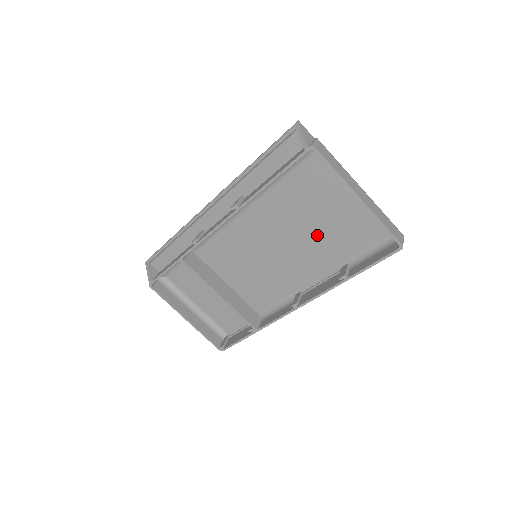
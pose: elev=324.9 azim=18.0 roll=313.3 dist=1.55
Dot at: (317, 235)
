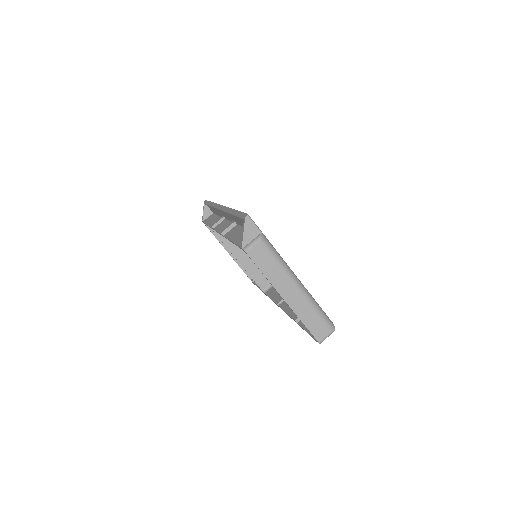
Dot at: occluded
